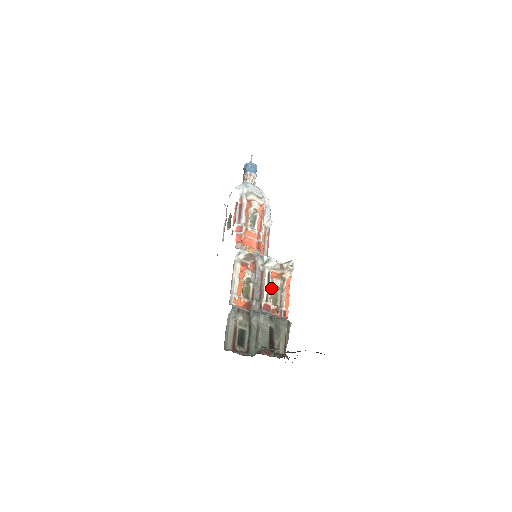
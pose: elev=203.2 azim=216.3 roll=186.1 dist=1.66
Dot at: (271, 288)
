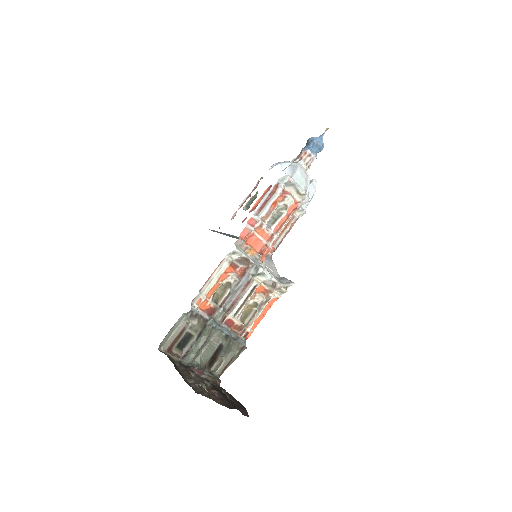
Dot at: (248, 302)
